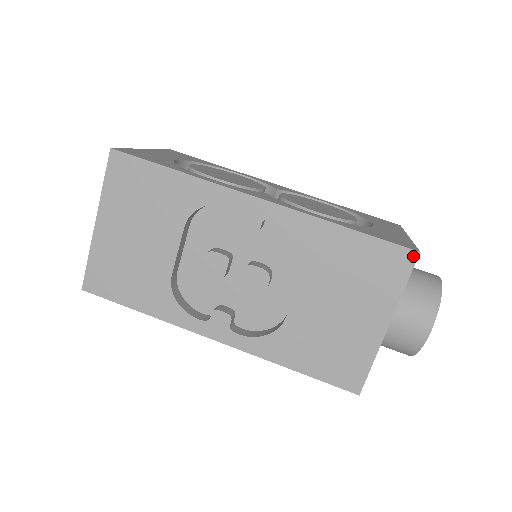
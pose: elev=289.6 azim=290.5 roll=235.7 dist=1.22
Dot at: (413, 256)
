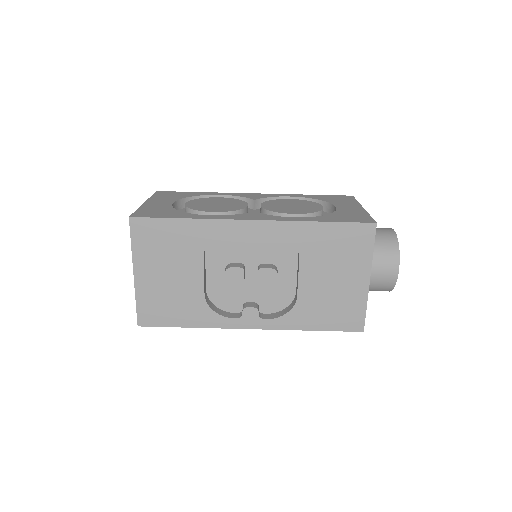
Dot at: (373, 227)
